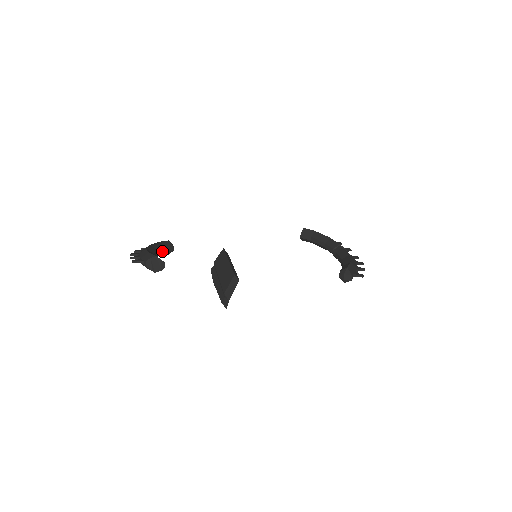
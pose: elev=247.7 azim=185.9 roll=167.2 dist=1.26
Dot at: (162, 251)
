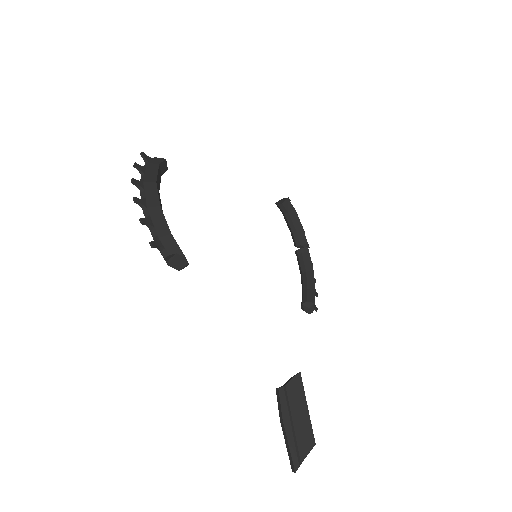
Dot at: occluded
